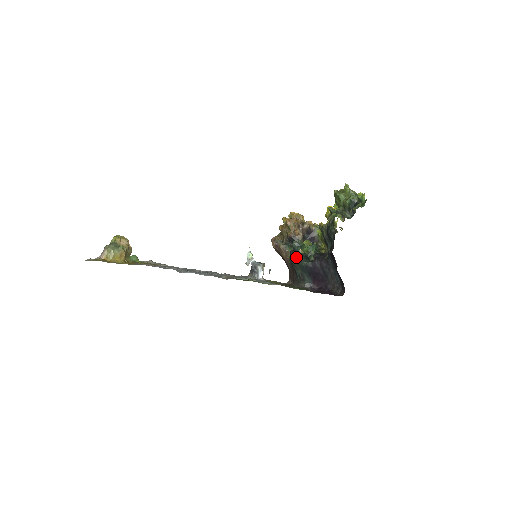
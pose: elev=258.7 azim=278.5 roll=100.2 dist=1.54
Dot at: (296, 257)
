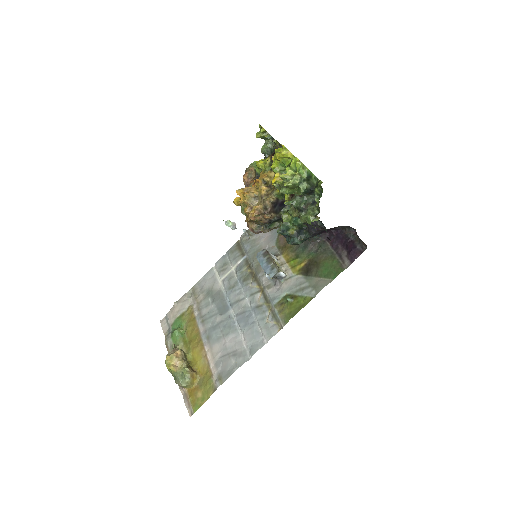
Dot at: (294, 243)
